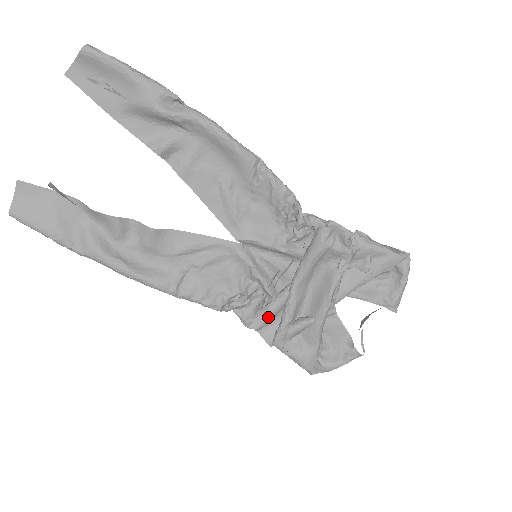
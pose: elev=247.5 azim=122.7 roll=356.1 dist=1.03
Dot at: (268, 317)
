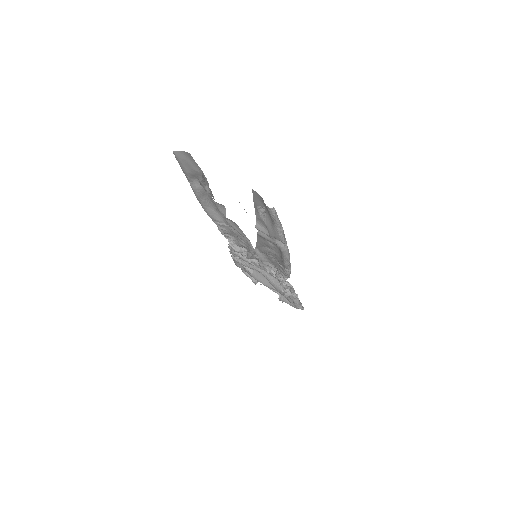
Dot at: occluded
